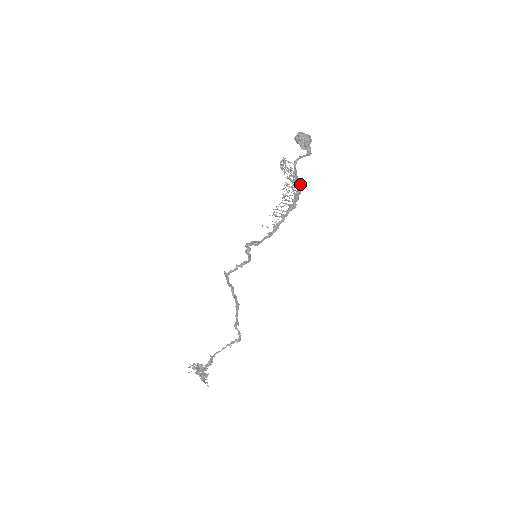
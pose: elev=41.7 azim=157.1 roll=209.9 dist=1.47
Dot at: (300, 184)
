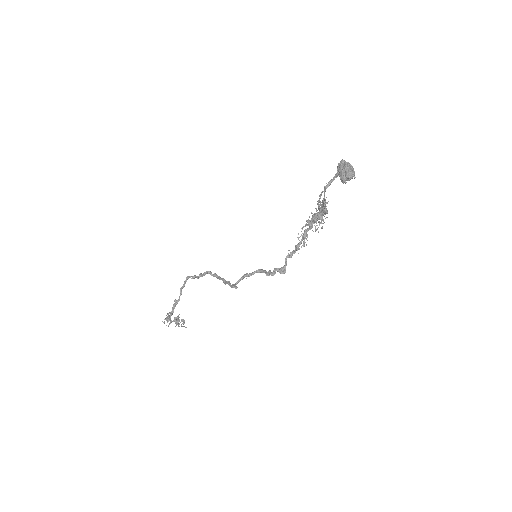
Dot at: occluded
